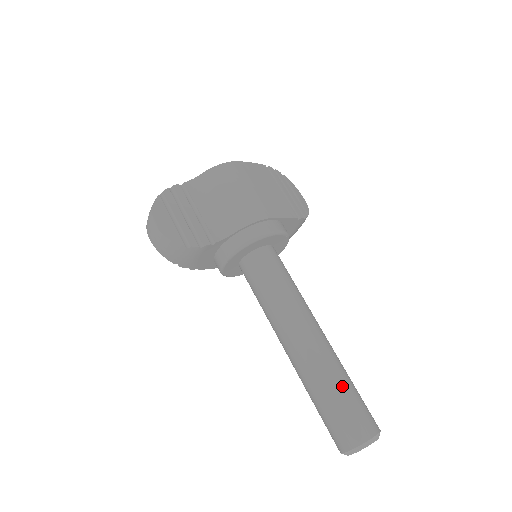
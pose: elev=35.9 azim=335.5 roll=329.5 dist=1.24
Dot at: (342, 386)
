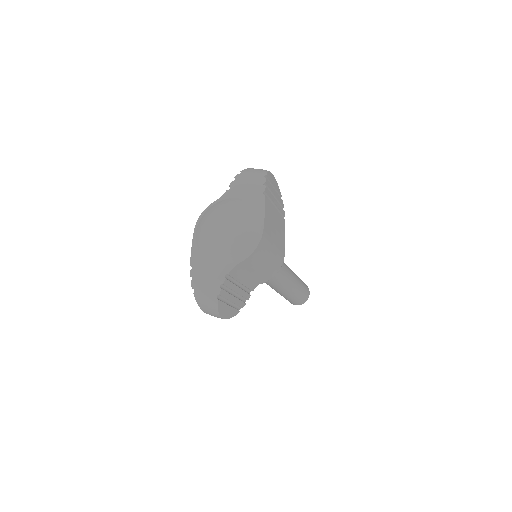
Dot at: (301, 291)
